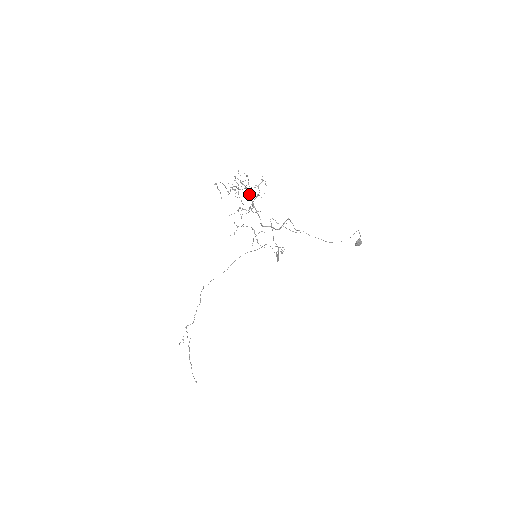
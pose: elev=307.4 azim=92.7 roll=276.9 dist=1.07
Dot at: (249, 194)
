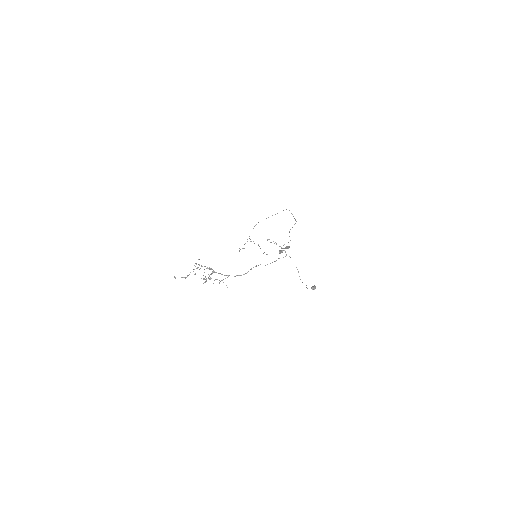
Dot at: occluded
